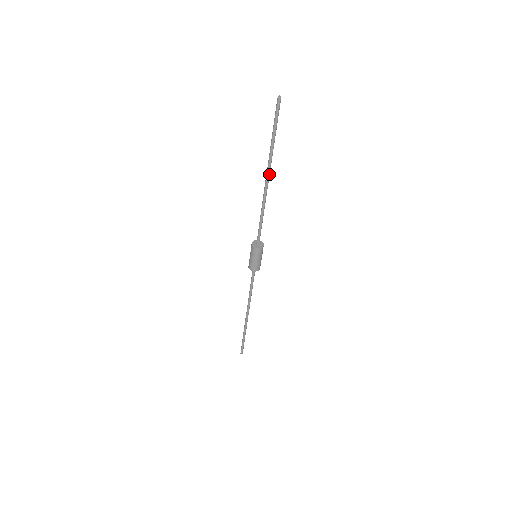
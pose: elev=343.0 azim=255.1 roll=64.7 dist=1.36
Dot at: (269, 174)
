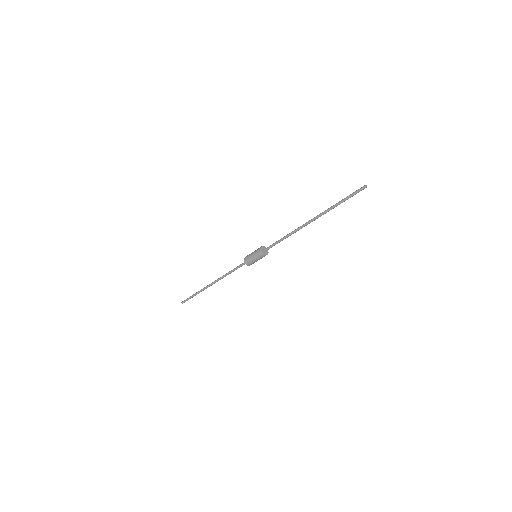
Dot at: (315, 219)
